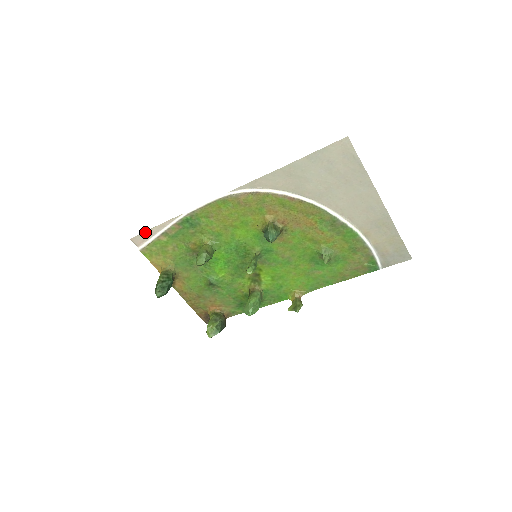
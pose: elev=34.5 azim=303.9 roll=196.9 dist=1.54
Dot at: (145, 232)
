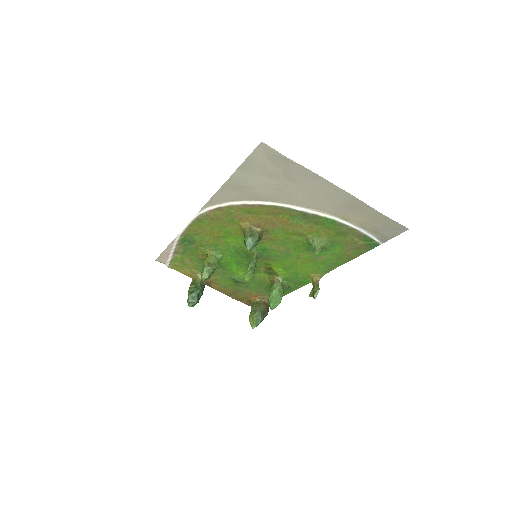
Dot at: (162, 254)
